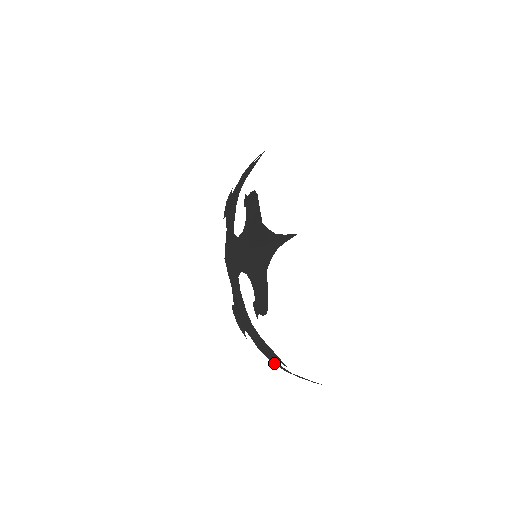
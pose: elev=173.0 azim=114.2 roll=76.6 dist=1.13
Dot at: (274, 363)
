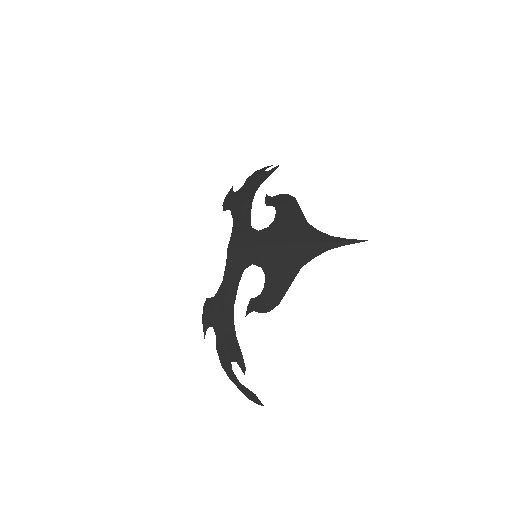
Dot at: (225, 369)
